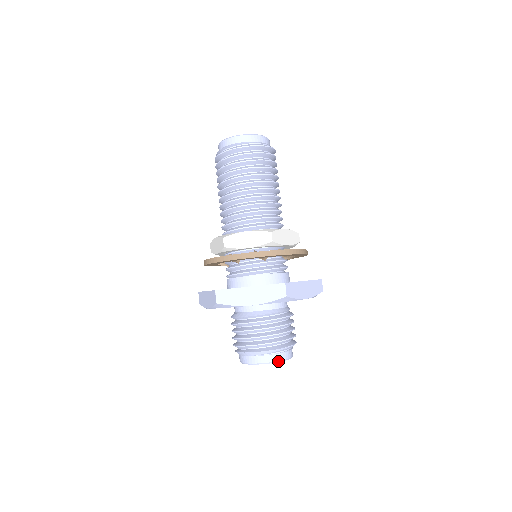
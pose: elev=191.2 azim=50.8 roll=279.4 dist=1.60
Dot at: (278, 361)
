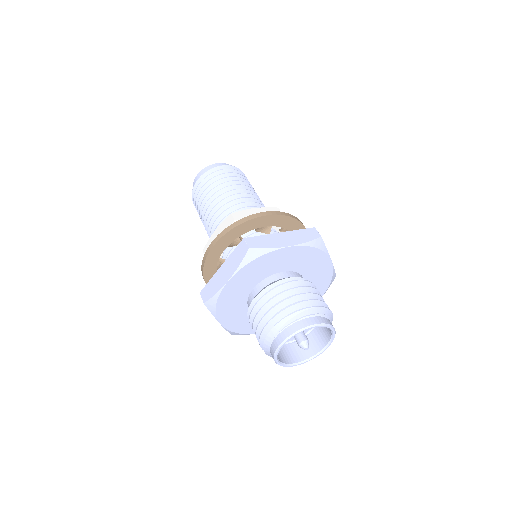
Dot at: (298, 331)
